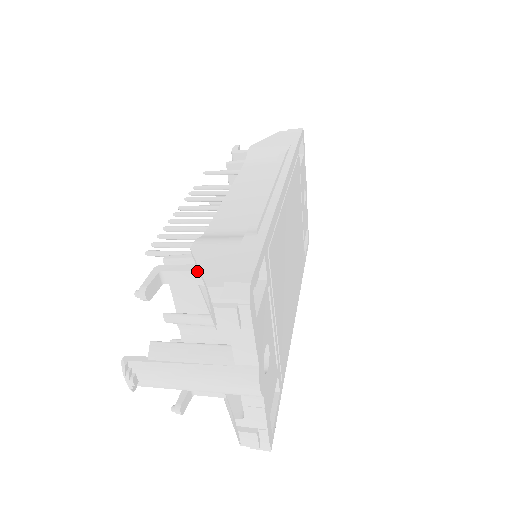
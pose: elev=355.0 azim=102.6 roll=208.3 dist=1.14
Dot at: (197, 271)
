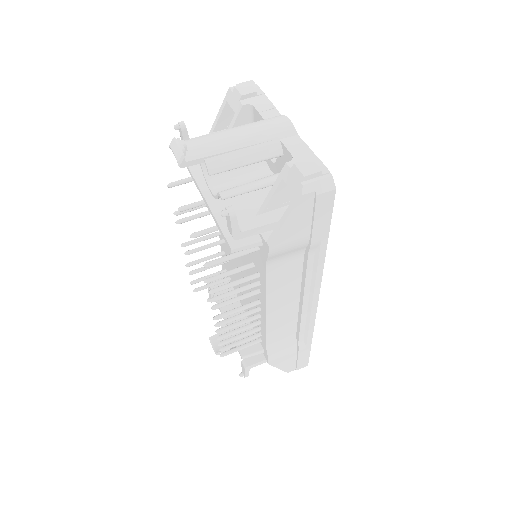
Dot at: occluded
